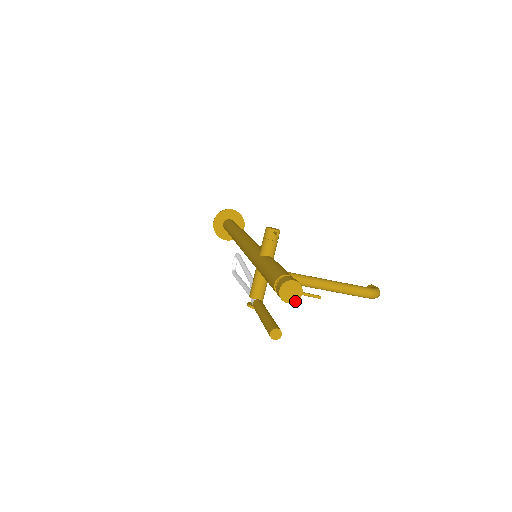
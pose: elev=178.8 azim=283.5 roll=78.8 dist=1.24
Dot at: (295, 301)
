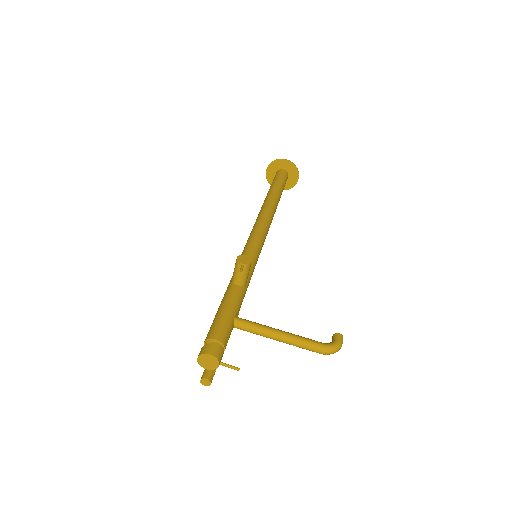
Dot at: (213, 369)
